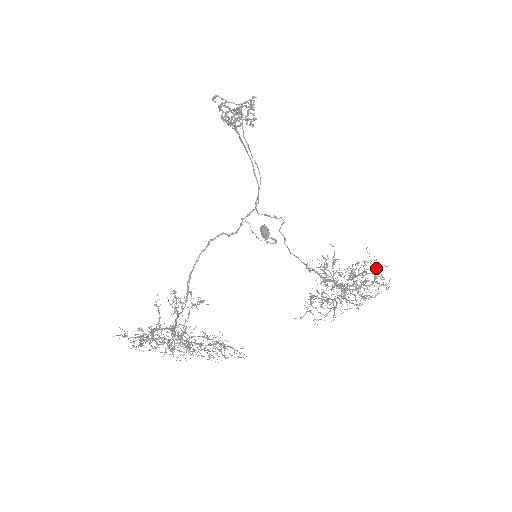
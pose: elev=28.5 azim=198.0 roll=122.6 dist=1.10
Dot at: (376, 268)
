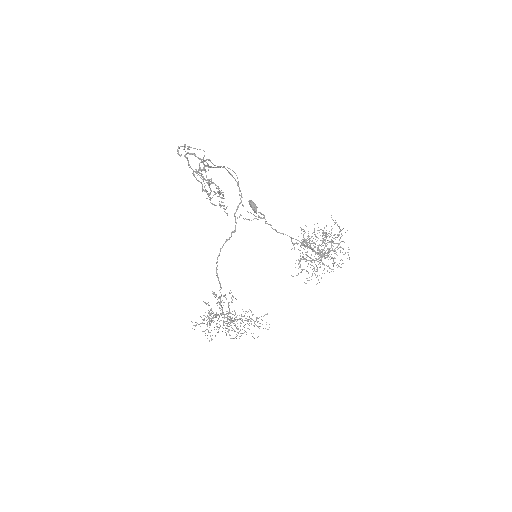
Dot at: (340, 231)
